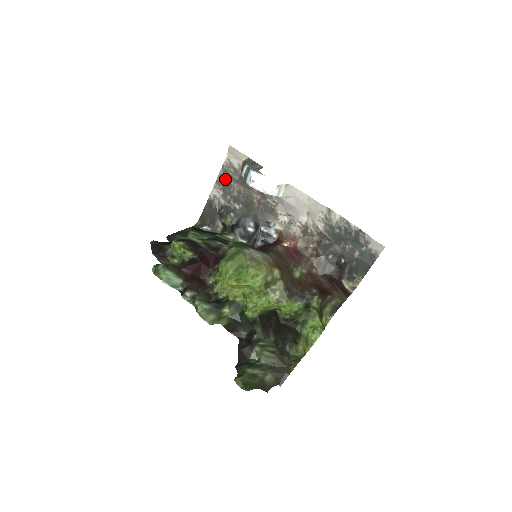
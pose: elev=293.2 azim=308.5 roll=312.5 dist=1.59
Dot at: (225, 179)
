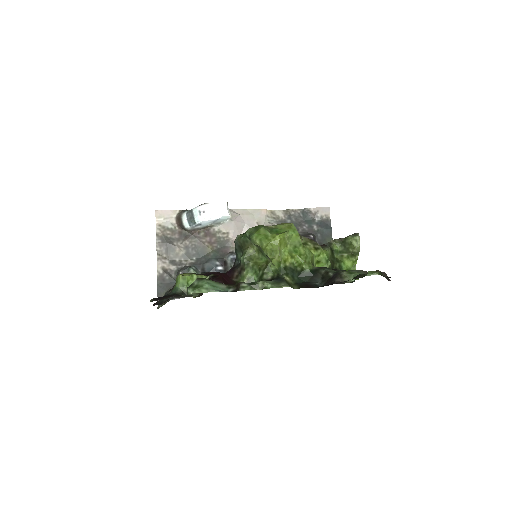
Dot at: (166, 244)
